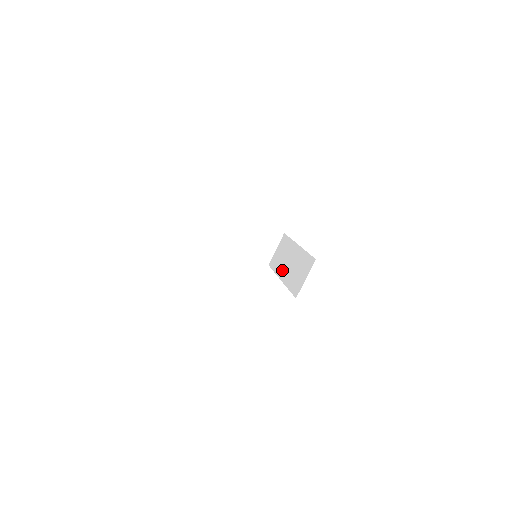
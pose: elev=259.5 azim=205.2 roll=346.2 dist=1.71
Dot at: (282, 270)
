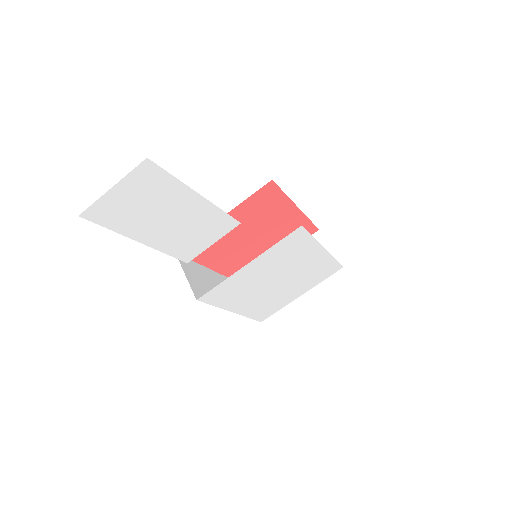
Dot at: occluded
